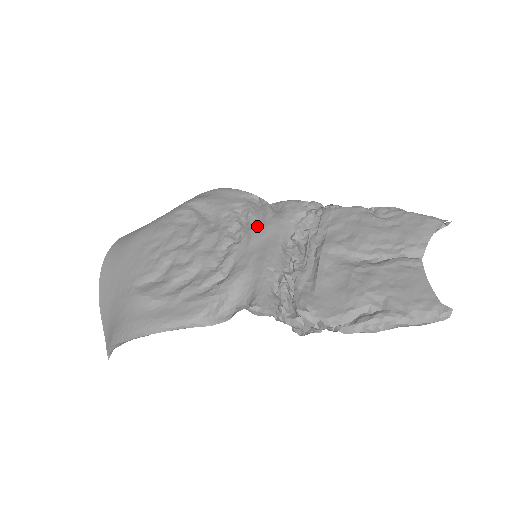
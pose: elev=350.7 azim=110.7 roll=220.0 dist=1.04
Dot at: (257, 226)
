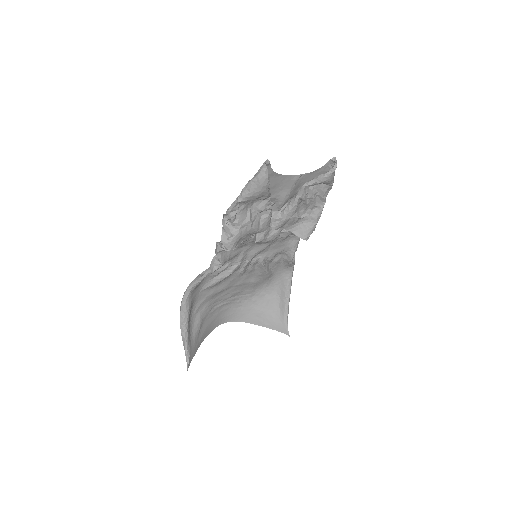
Dot at: (271, 250)
